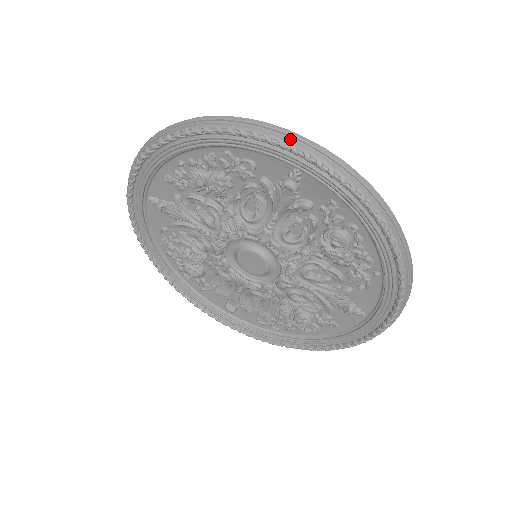
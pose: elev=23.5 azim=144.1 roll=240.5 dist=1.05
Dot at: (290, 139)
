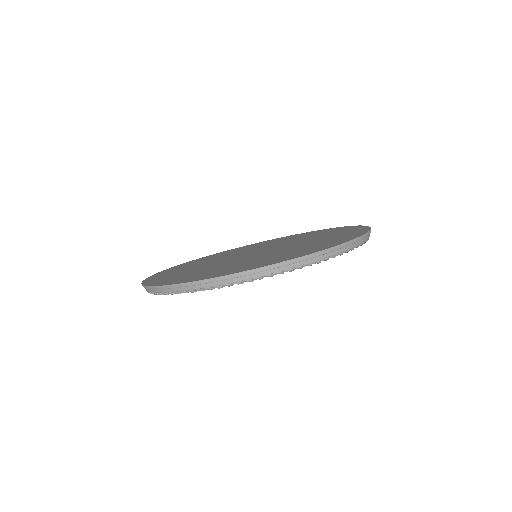
Dot at: (170, 289)
